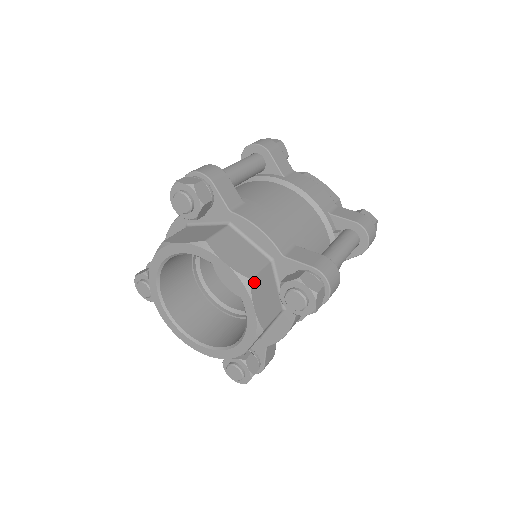
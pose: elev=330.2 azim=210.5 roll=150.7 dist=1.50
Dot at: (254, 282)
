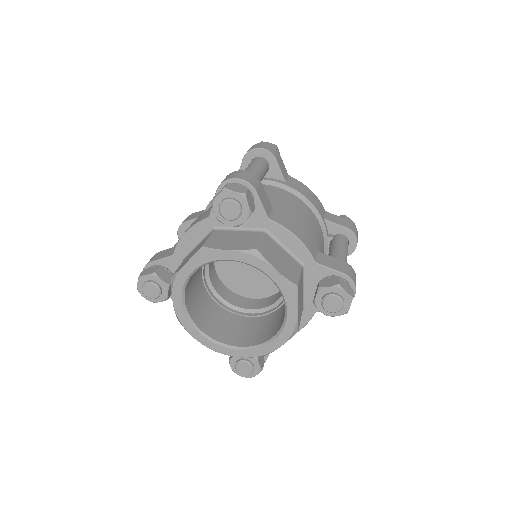
Dot at: (298, 288)
